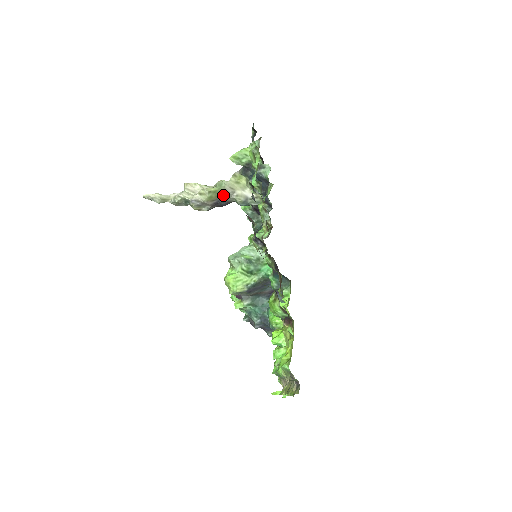
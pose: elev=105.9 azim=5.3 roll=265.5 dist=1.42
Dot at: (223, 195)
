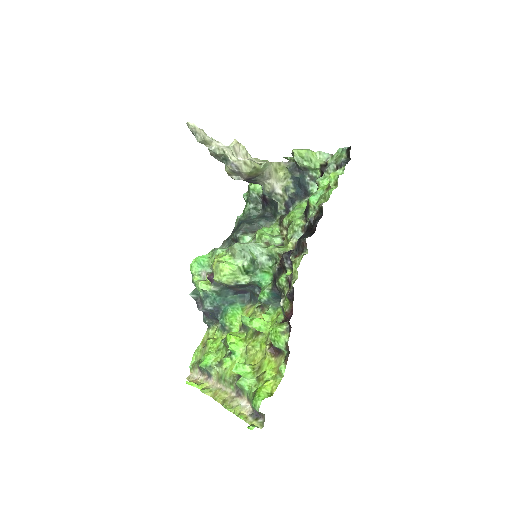
Dot at: (259, 175)
